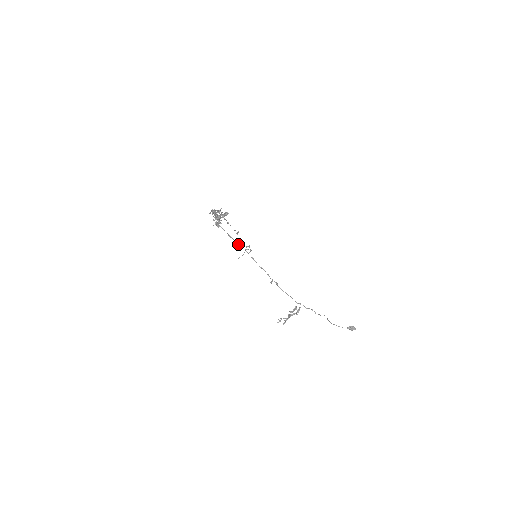
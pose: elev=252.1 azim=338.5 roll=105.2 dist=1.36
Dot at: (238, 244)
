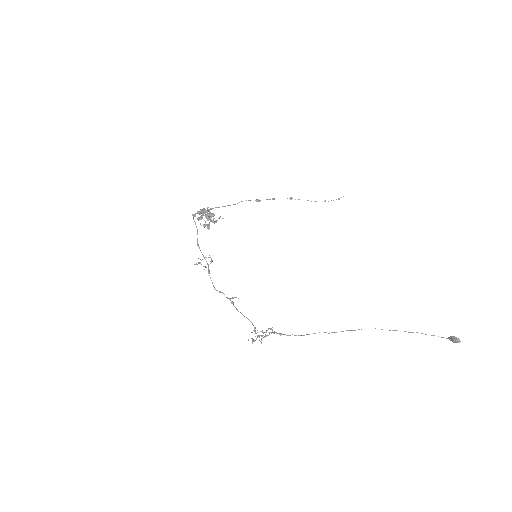
Dot at: (202, 254)
